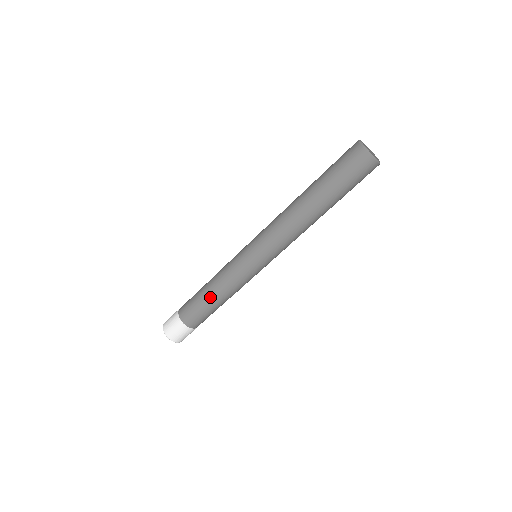
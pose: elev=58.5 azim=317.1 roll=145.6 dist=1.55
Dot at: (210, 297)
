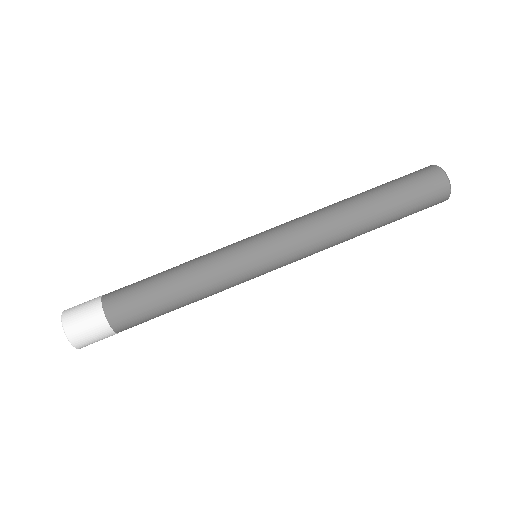
Dot at: (168, 283)
